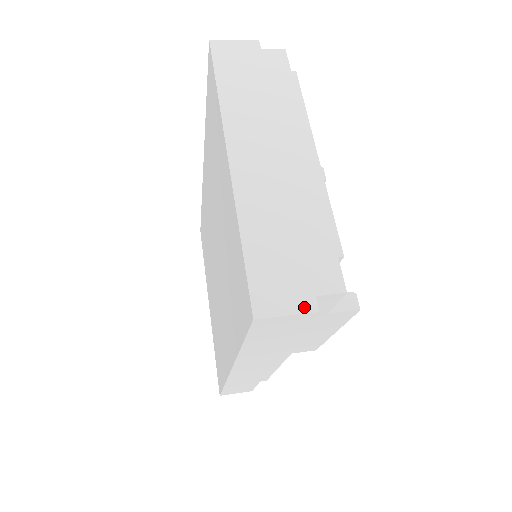
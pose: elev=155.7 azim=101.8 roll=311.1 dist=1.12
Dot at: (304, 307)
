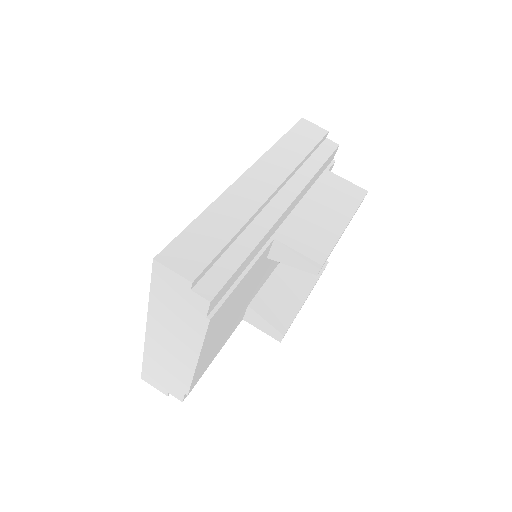
Dot at: (162, 391)
